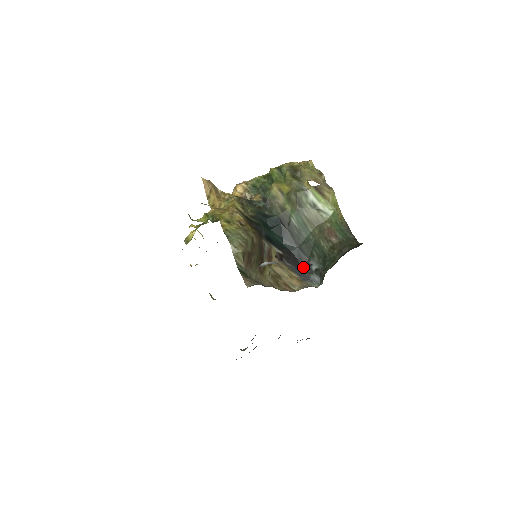
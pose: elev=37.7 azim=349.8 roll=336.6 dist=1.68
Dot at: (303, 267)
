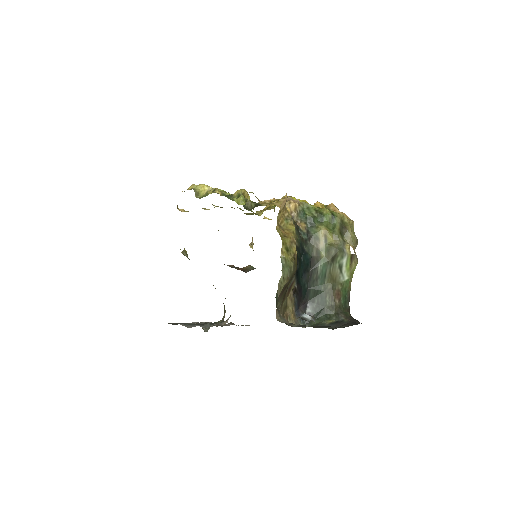
Dot at: (301, 305)
